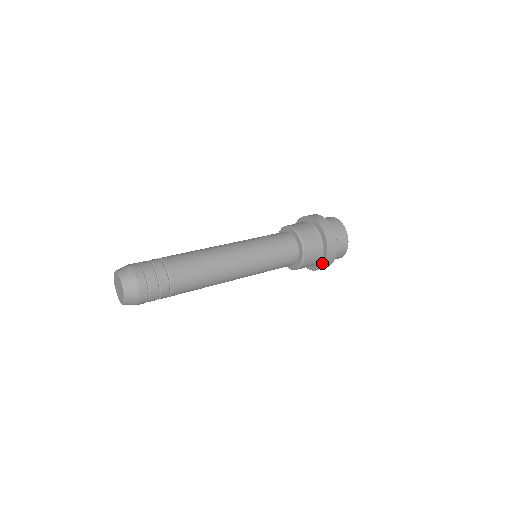
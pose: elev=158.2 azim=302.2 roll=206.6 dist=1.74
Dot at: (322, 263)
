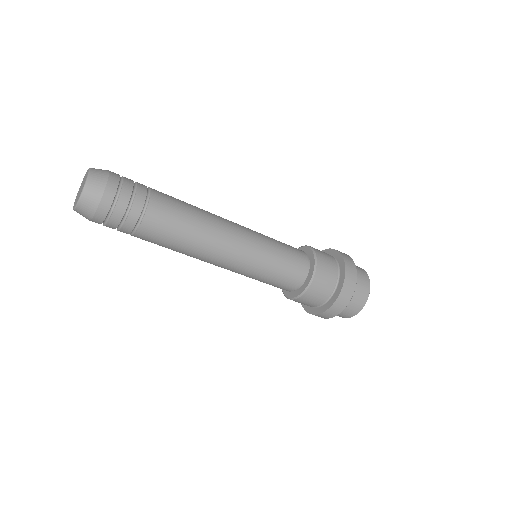
Dot at: (341, 261)
